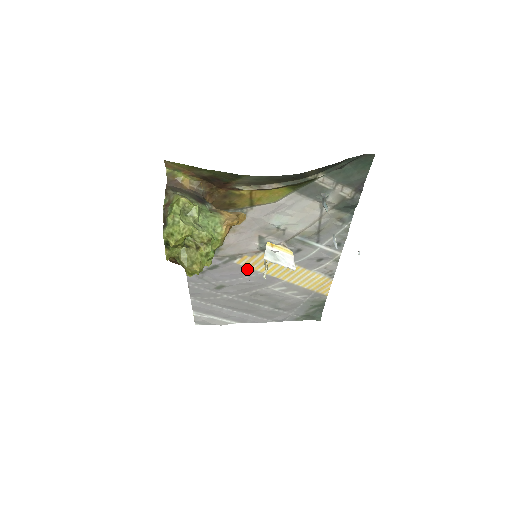
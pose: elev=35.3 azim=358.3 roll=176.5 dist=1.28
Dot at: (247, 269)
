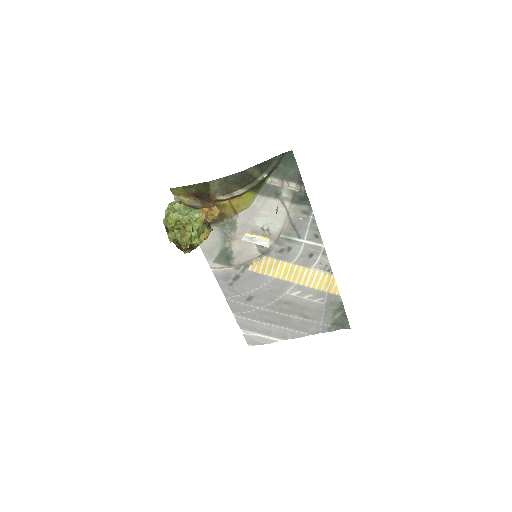
Dot at: (261, 276)
